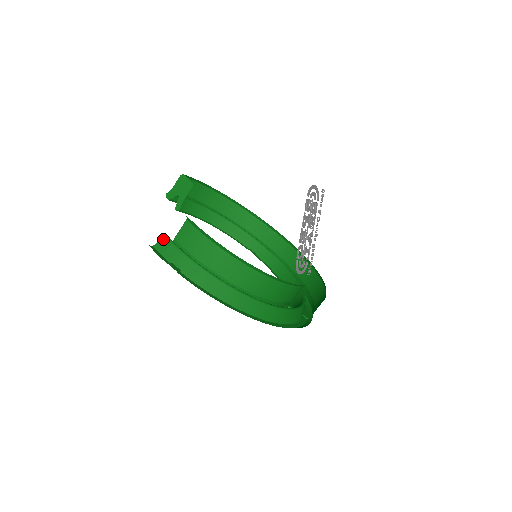
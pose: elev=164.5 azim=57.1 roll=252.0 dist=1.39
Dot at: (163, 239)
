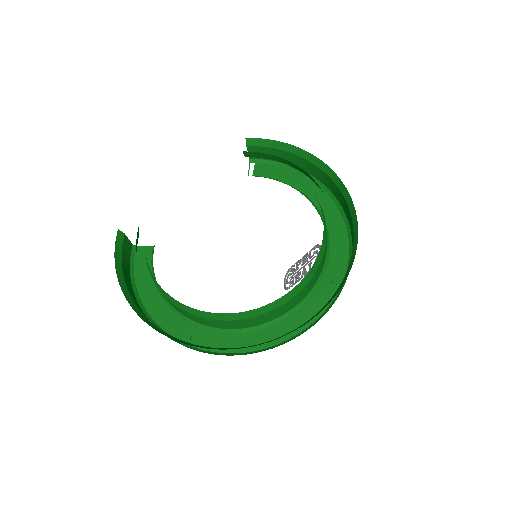
Dot at: occluded
